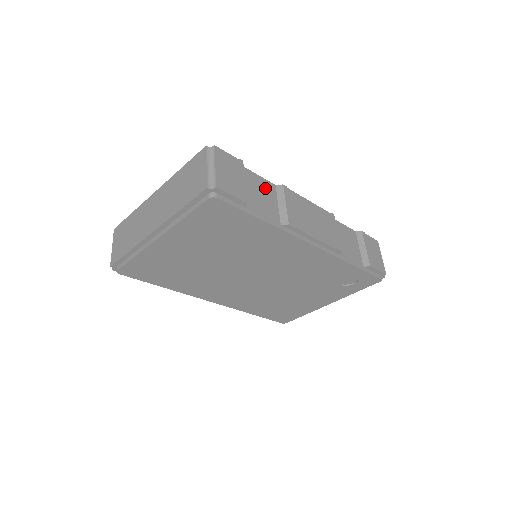
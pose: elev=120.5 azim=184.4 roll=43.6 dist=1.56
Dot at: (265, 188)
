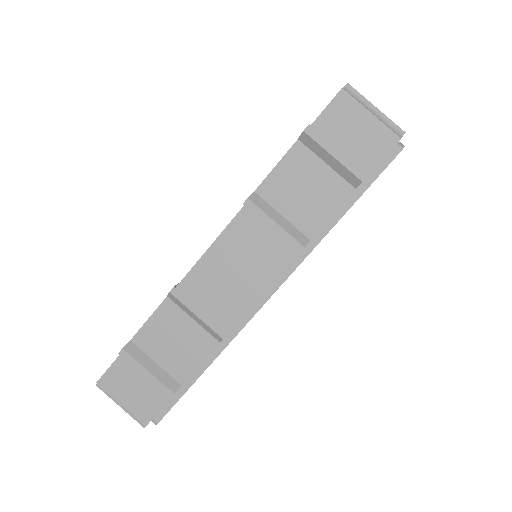
Dot at: (166, 324)
